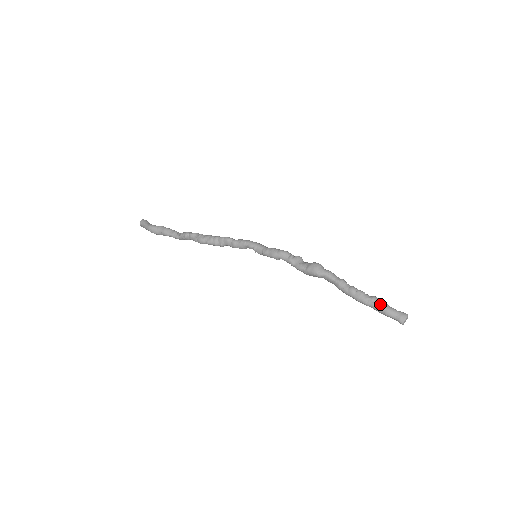
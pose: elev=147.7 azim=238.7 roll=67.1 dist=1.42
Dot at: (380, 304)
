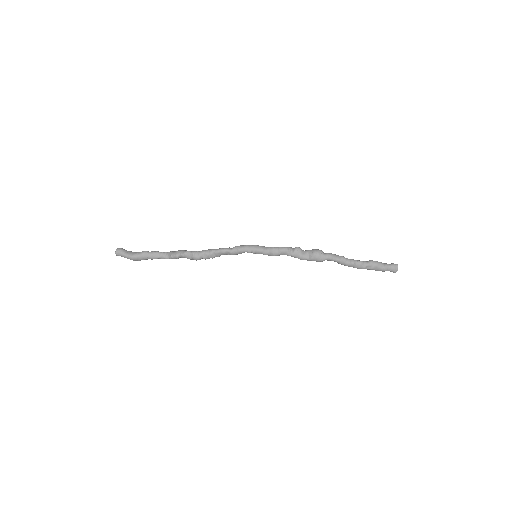
Dot at: (377, 267)
